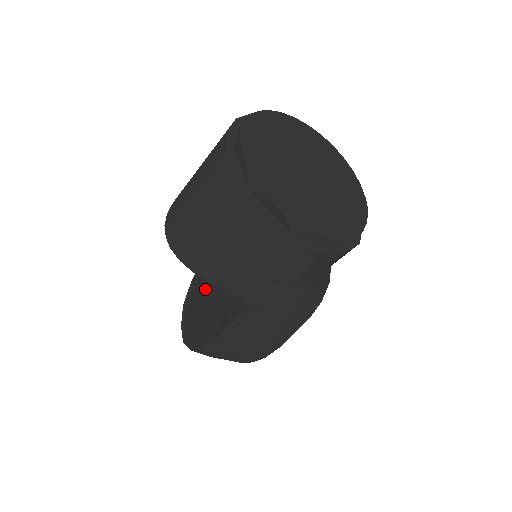
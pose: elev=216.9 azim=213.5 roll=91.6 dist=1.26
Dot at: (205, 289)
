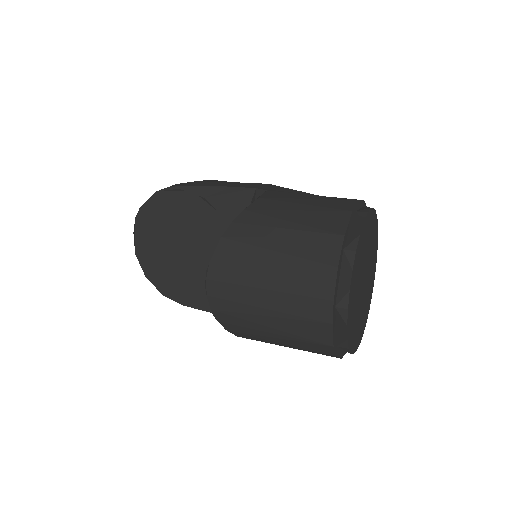
Dot at: (175, 241)
